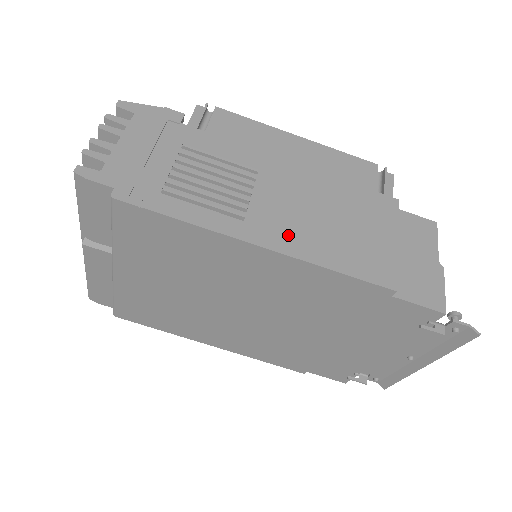
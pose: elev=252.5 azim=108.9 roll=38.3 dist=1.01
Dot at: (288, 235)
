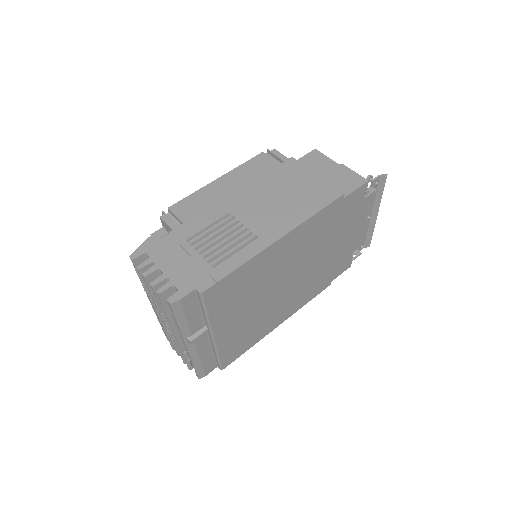
Dot at: (280, 222)
